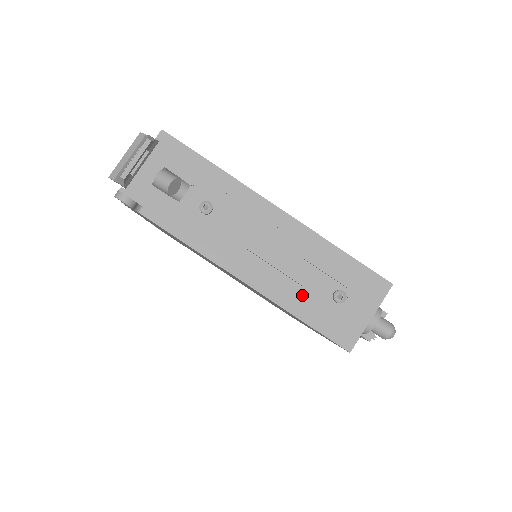
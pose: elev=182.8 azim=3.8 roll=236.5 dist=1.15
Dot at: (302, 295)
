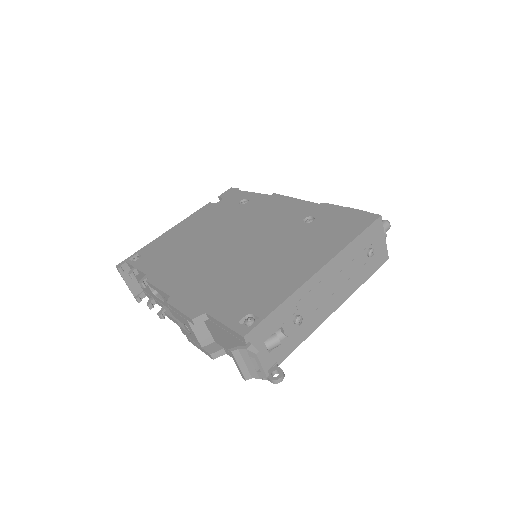
Dot at: (358, 275)
